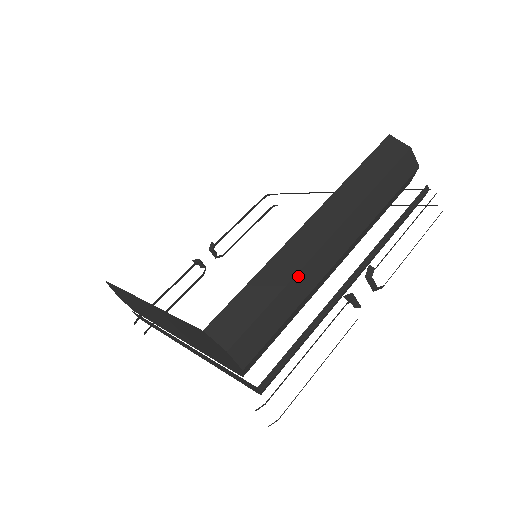
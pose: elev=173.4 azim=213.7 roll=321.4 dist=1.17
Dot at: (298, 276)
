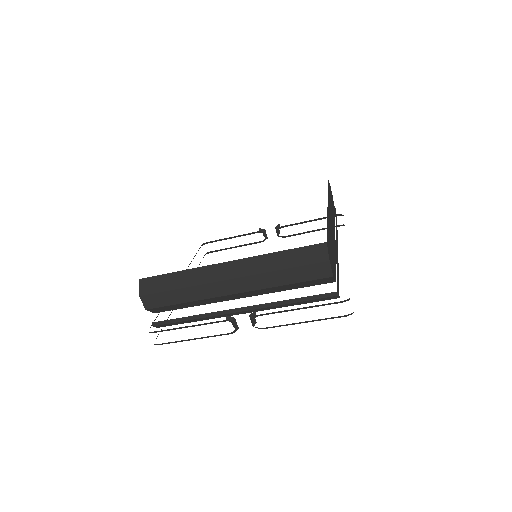
Dot at: (197, 287)
